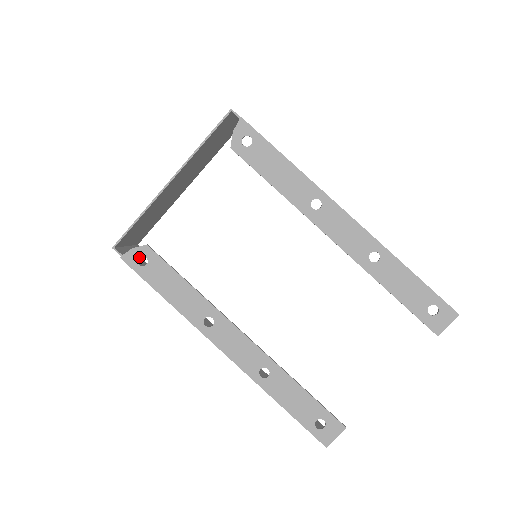
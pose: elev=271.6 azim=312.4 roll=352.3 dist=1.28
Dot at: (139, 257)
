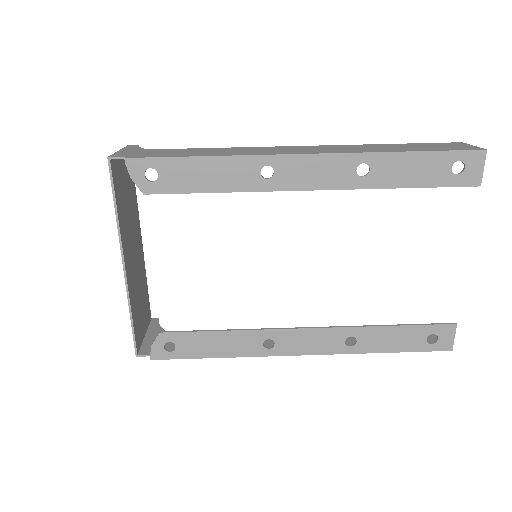
Dot at: occluded
